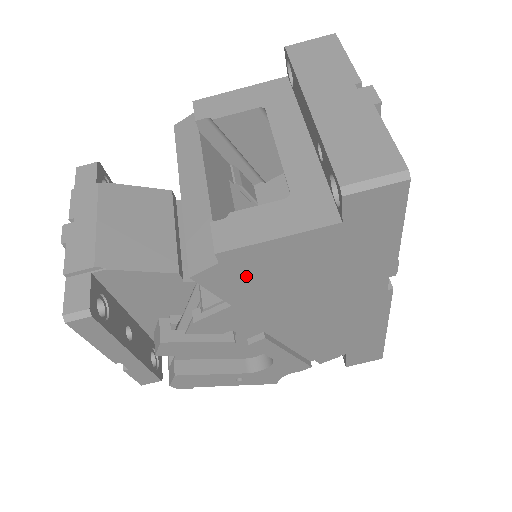
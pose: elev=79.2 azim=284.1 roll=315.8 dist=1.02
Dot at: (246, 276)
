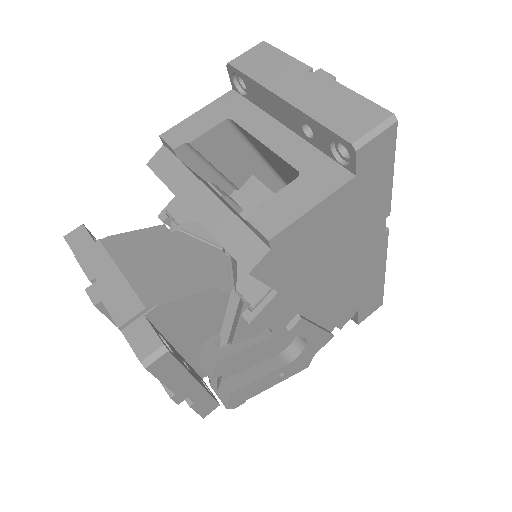
Dot at: (290, 256)
